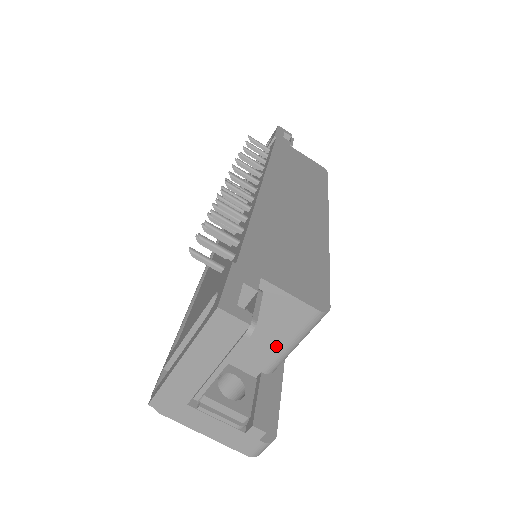
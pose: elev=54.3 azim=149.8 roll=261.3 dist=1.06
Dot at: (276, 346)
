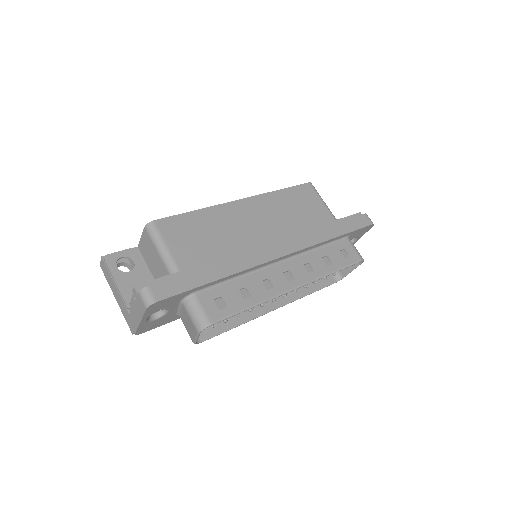
Dot at: (159, 260)
